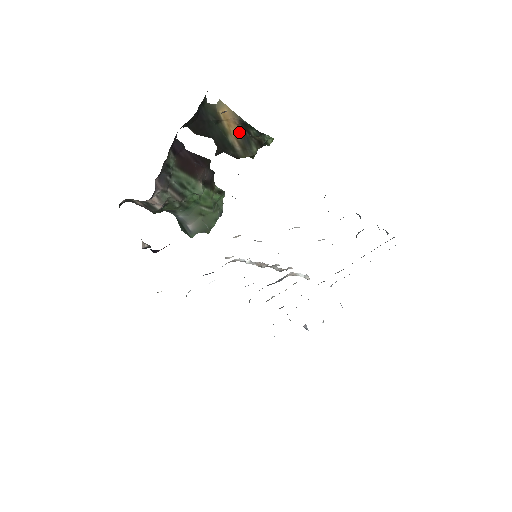
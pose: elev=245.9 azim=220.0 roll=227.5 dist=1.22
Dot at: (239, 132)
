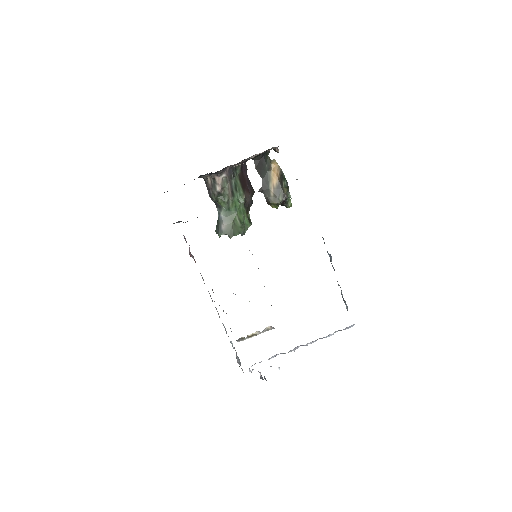
Dot at: (277, 182)
